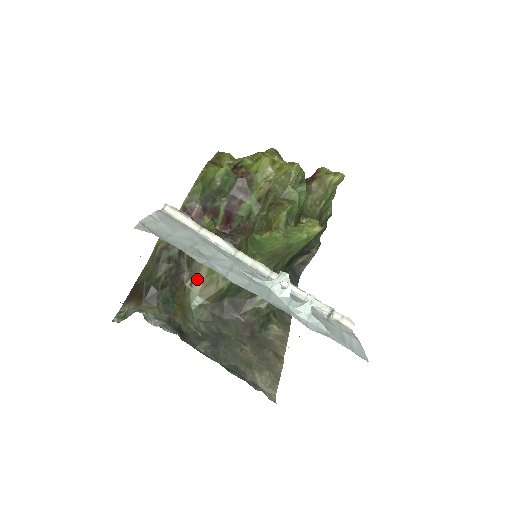
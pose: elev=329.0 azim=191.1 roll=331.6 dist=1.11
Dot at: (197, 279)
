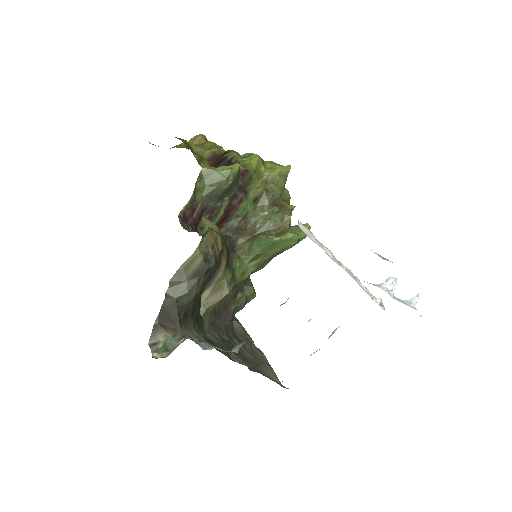
Dot at: (208, 288)
